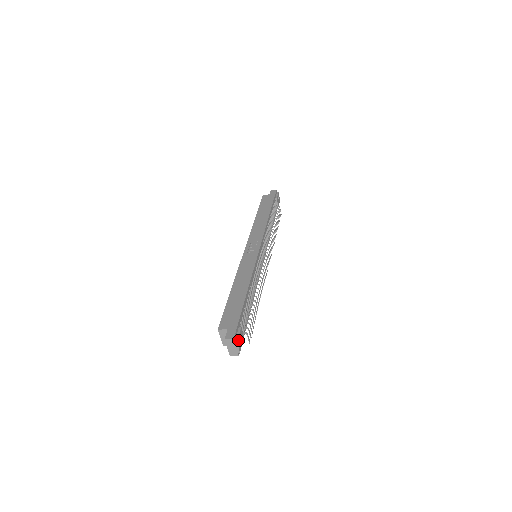
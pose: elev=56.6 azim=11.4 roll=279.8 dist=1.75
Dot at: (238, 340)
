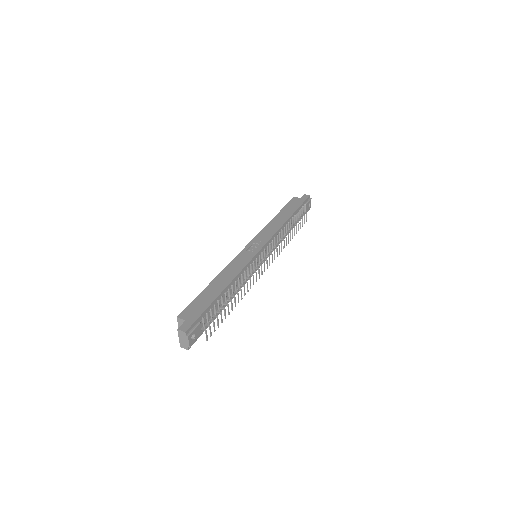
Dot at: (191, 334)
